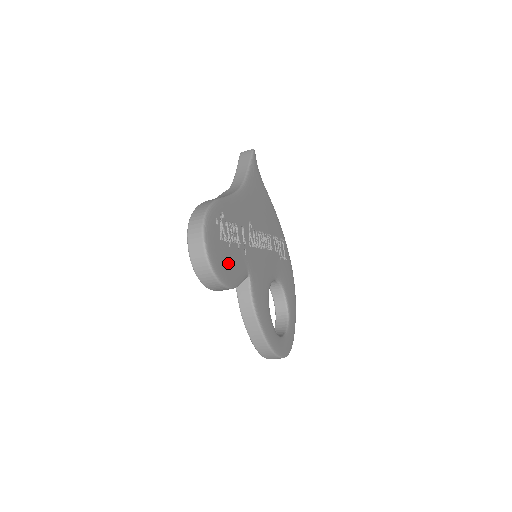
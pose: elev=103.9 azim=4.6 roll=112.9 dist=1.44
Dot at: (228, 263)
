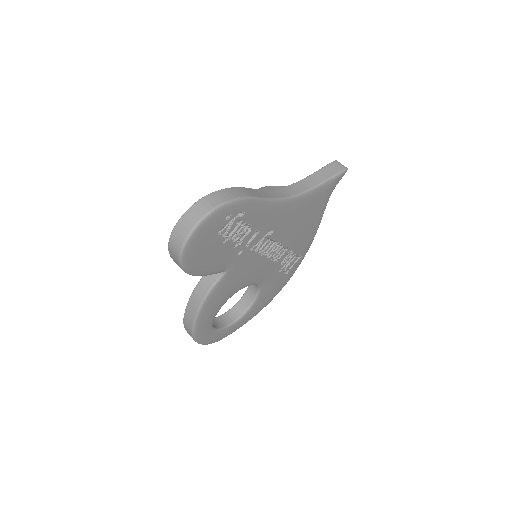
Dot at: (207, 255)
